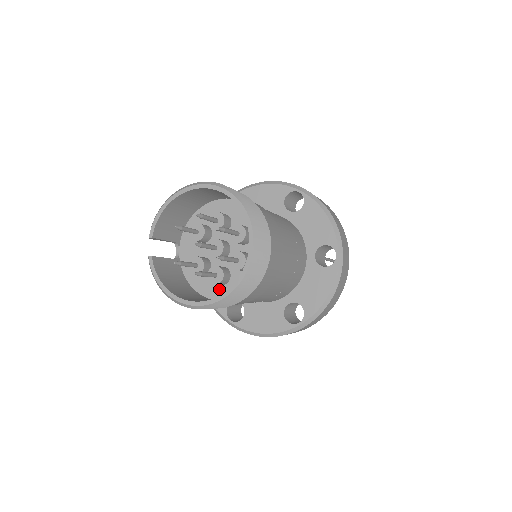
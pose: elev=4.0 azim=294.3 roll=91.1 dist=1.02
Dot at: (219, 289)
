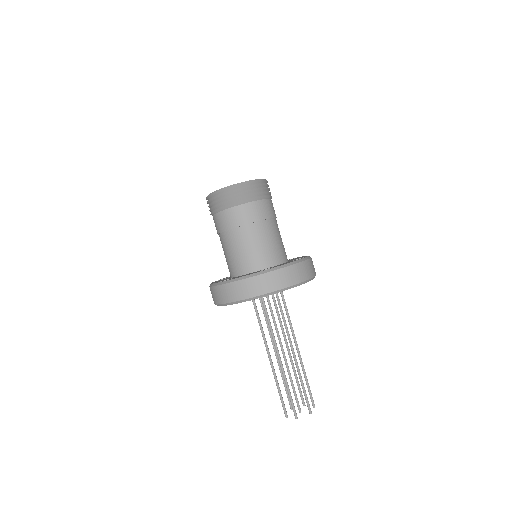
Dot at: occluded
